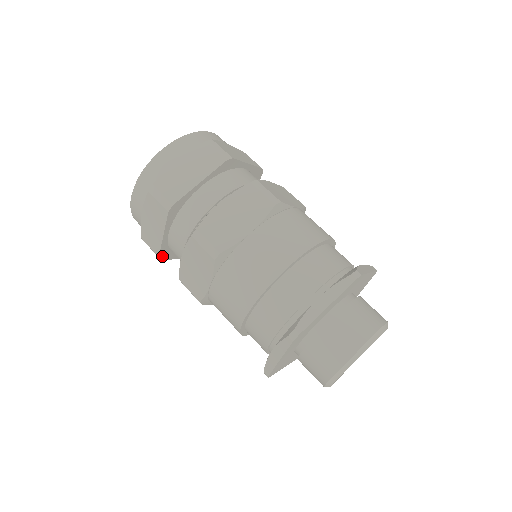
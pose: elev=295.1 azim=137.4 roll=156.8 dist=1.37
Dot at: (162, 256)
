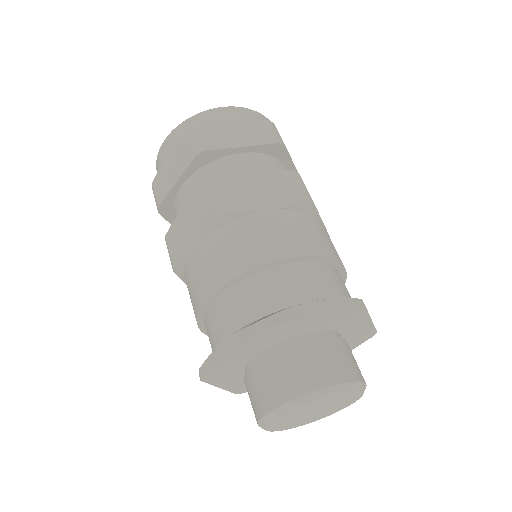
Dot at: occluded
